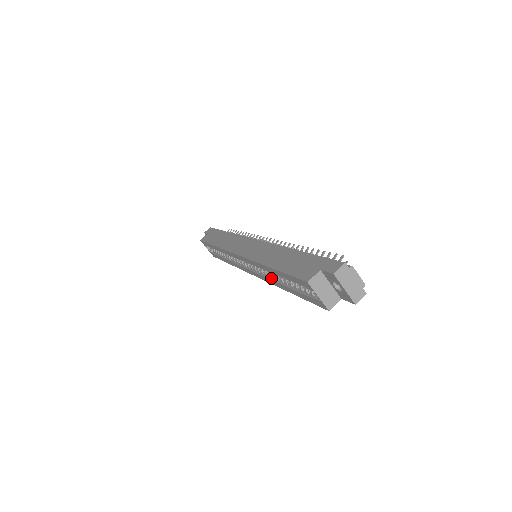
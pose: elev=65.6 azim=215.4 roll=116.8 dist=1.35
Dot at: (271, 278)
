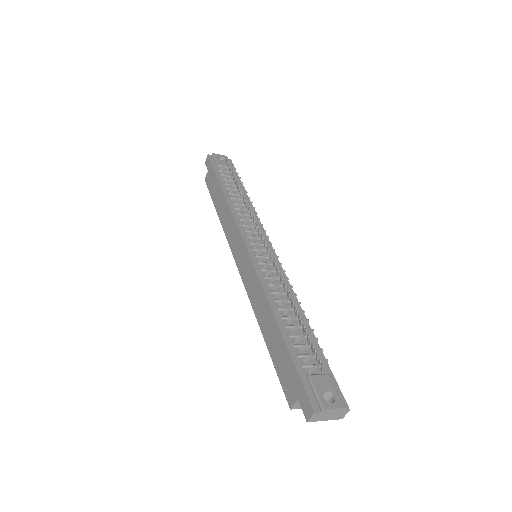
Dot at: occluded
